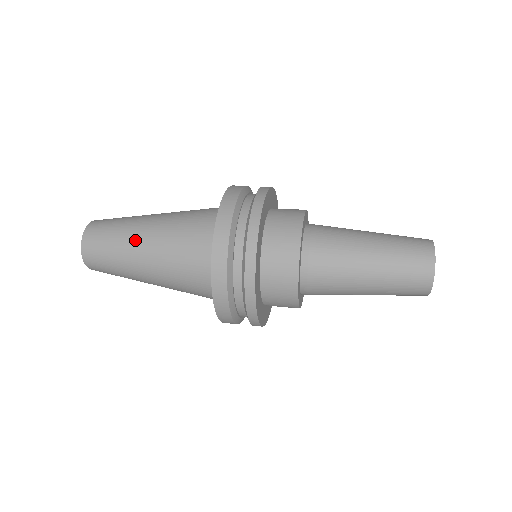
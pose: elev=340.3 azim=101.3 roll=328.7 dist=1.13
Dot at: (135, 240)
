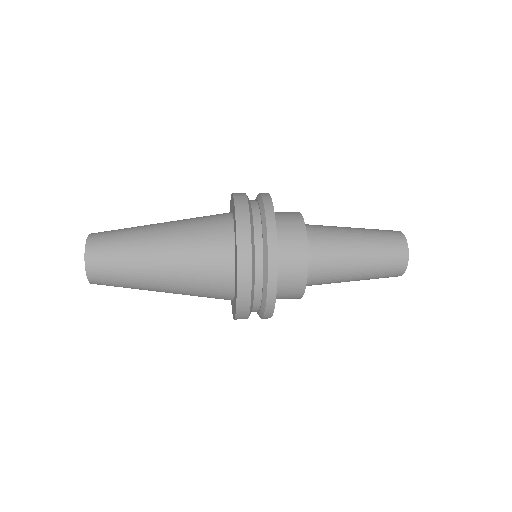
Dot at: (147, 254)
